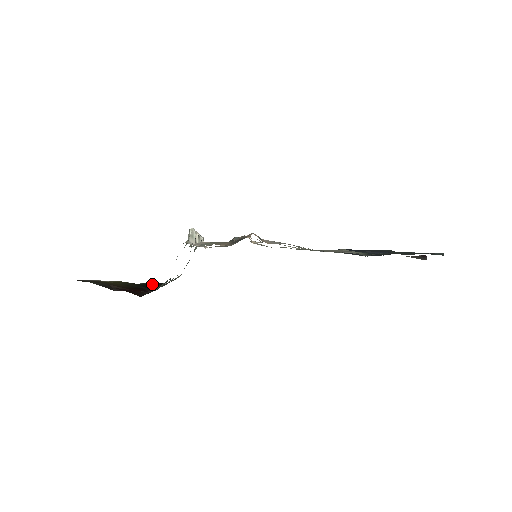
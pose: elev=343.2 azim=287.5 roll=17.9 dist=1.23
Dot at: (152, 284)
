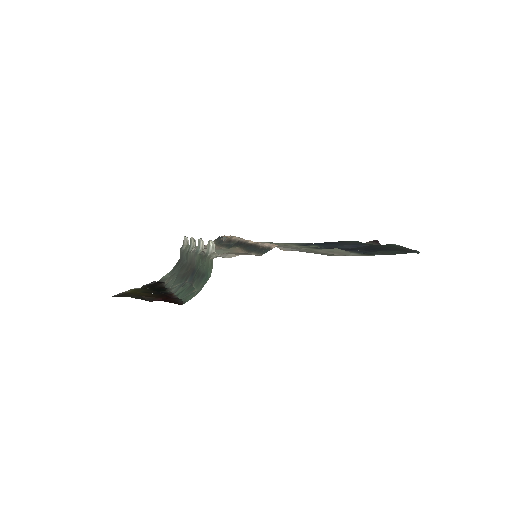
Dot at: (153, 286)
